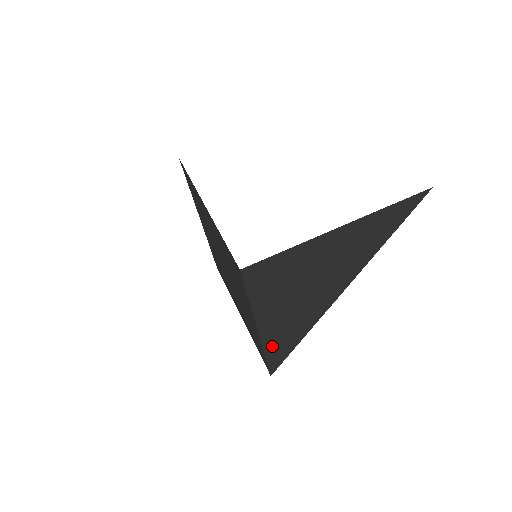
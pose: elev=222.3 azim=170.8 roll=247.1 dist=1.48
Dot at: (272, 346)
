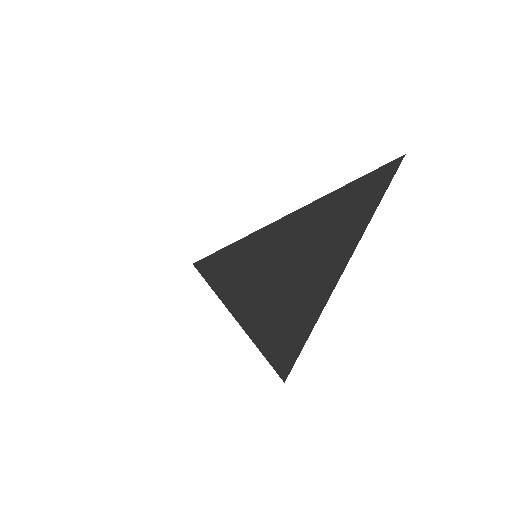
Dot at: (270, 348)
